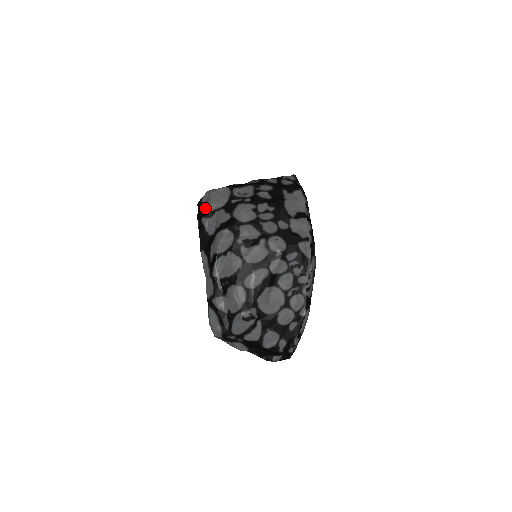
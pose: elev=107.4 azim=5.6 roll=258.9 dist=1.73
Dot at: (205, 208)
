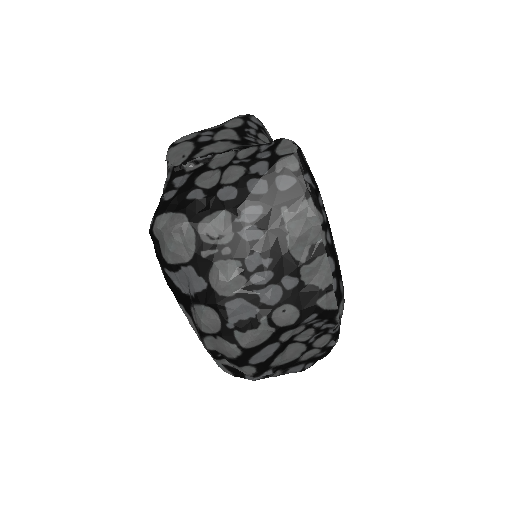
Dot at: (163, 256)
